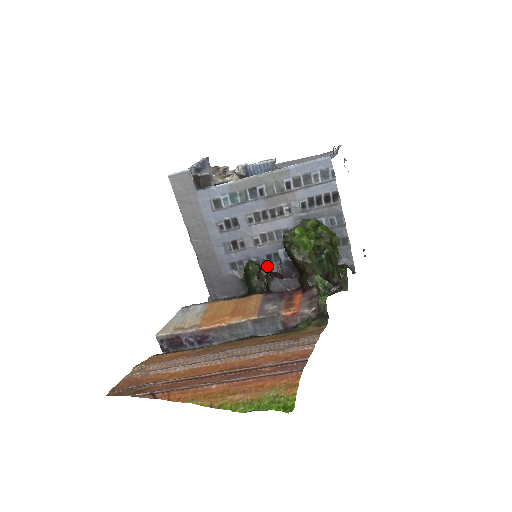
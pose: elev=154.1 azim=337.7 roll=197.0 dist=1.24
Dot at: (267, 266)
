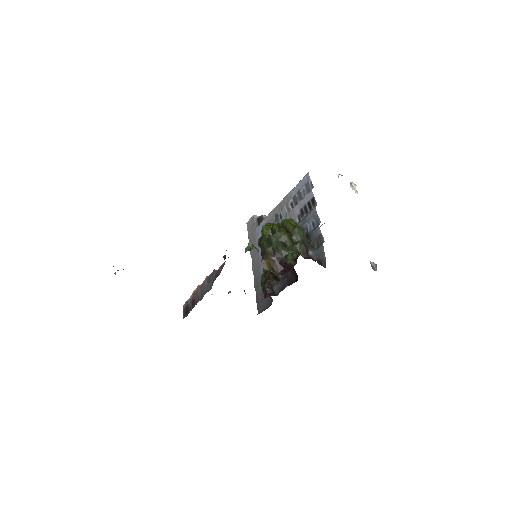
Dot at: (283, 277)
